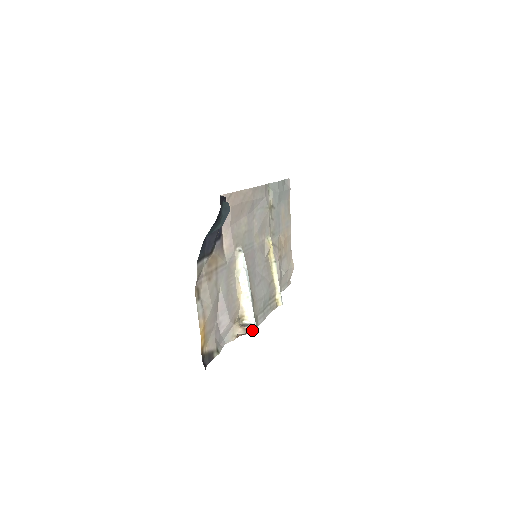
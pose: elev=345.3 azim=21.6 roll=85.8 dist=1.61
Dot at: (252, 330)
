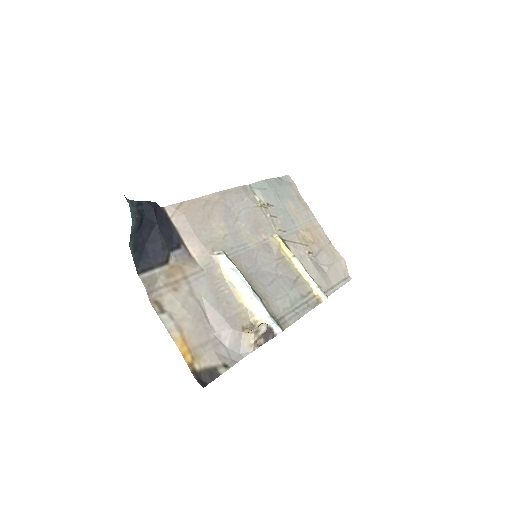
Dot at: (262, 329)
